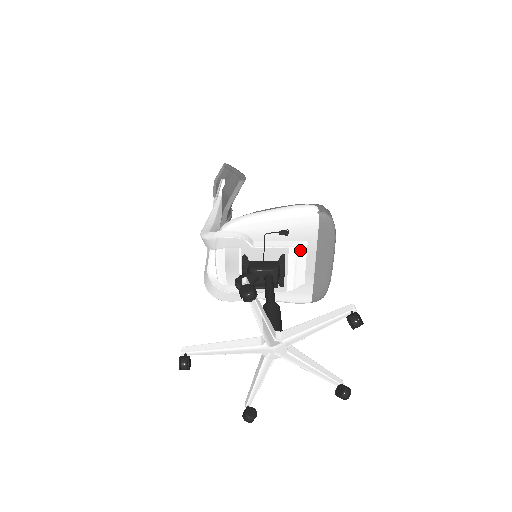
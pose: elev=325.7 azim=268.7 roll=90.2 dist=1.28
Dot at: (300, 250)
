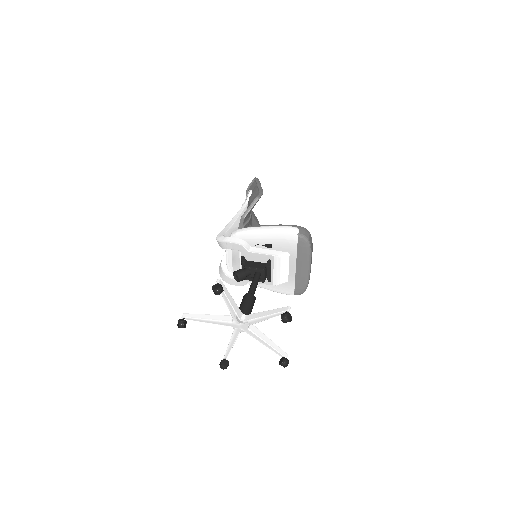
Dot at: (283, 258)
